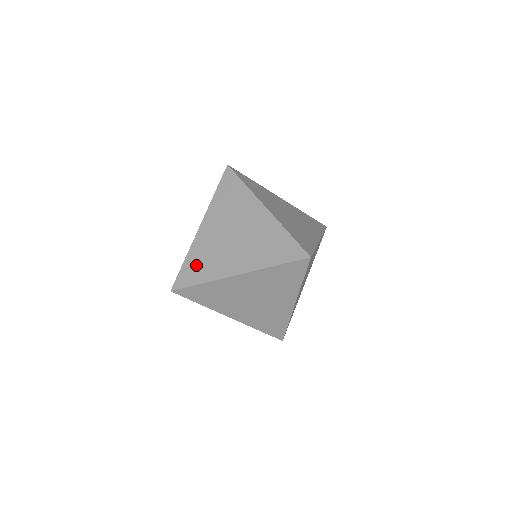
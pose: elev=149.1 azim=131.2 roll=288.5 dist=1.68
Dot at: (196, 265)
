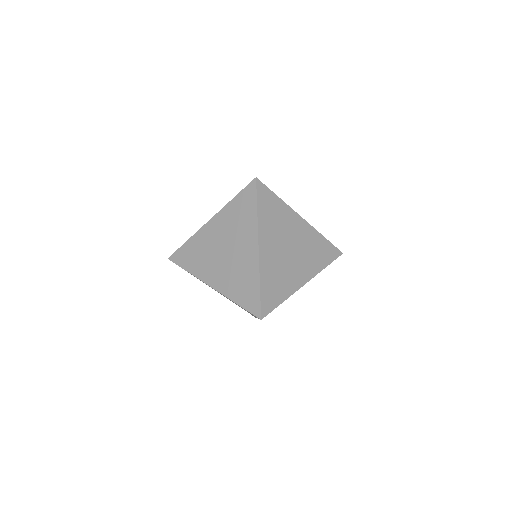
Dot at: (191, 253)
